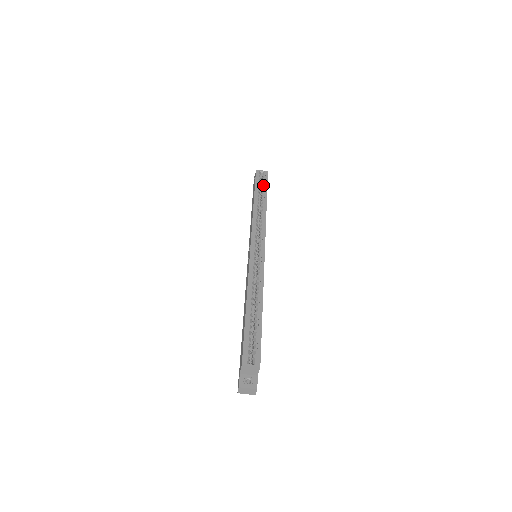
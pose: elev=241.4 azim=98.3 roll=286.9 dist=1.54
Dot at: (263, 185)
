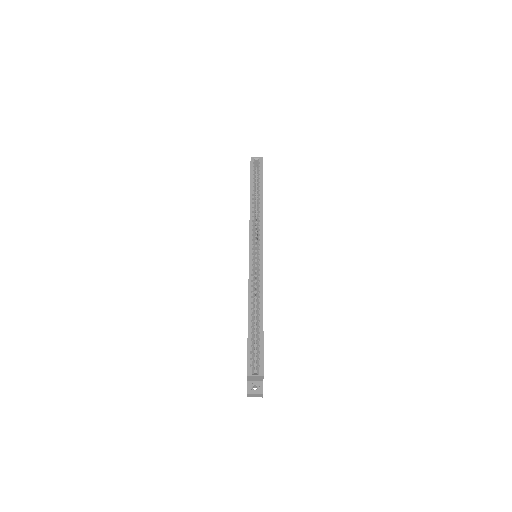
Dot at: (258, 175)
